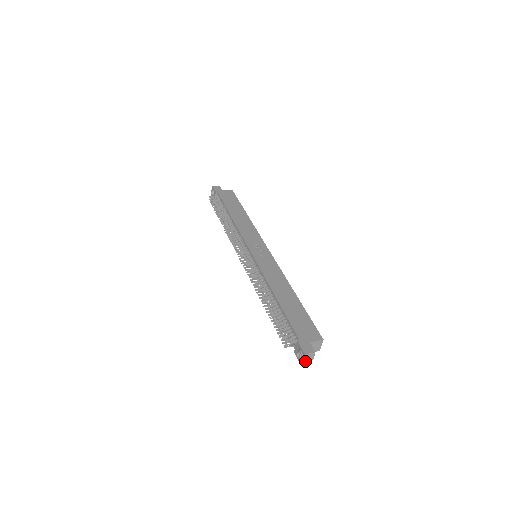
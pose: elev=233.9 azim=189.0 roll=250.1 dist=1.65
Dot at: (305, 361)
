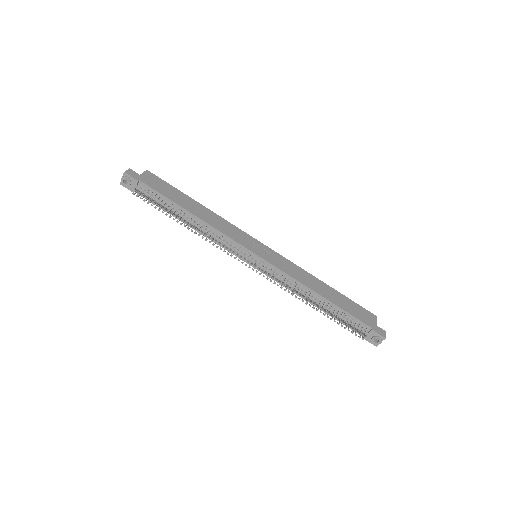
Dot at: occluded
